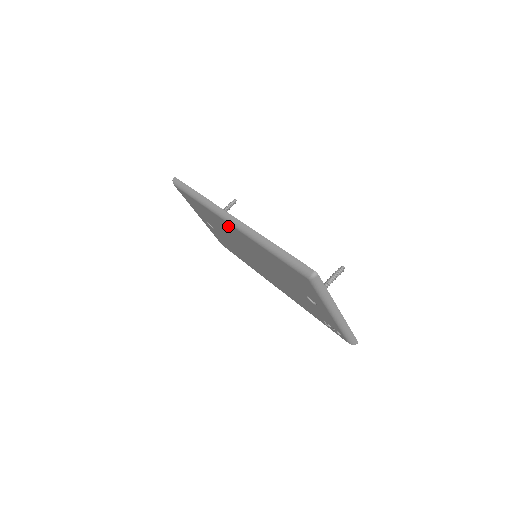
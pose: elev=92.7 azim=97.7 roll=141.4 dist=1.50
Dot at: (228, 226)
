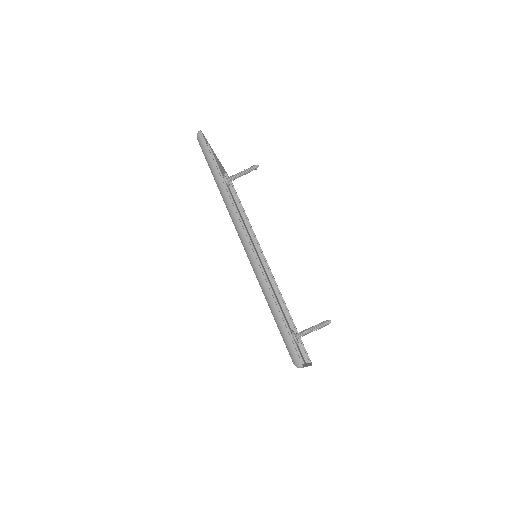
Dot at: occluded
